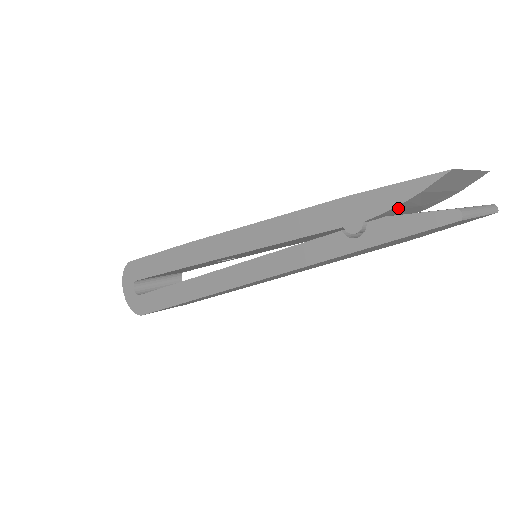
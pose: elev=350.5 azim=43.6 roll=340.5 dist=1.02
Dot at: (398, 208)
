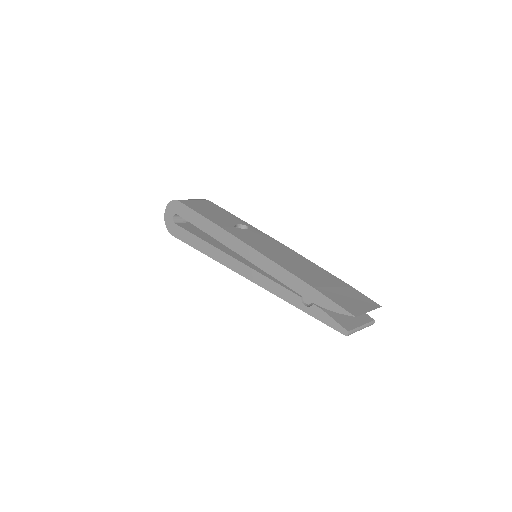
Dot at: occluded
